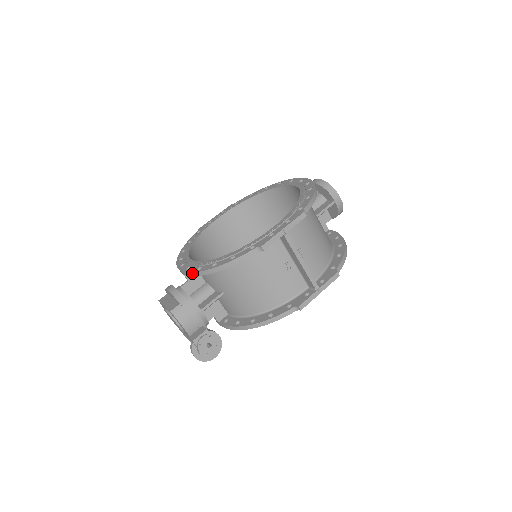
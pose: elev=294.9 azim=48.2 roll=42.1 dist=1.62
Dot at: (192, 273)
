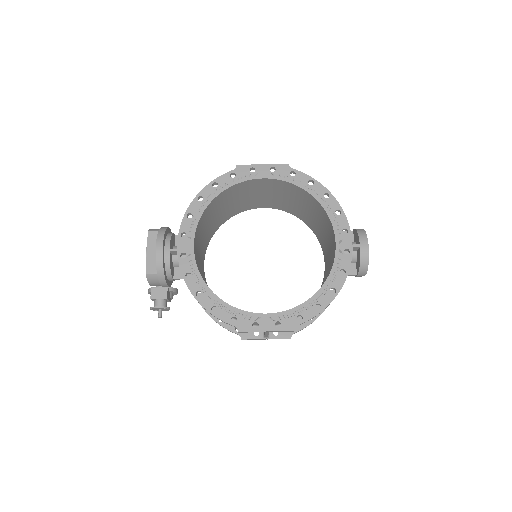
Dot at: (181, 271)
